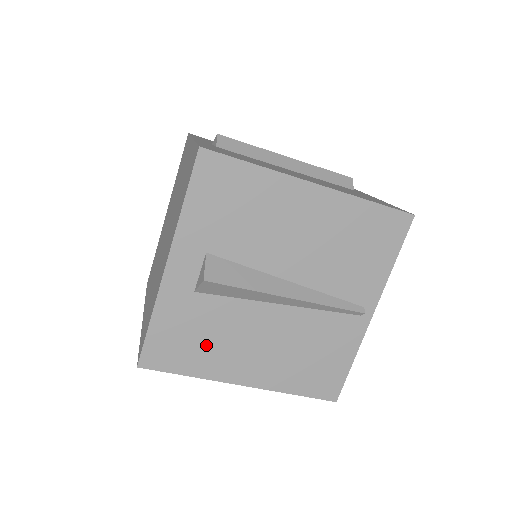
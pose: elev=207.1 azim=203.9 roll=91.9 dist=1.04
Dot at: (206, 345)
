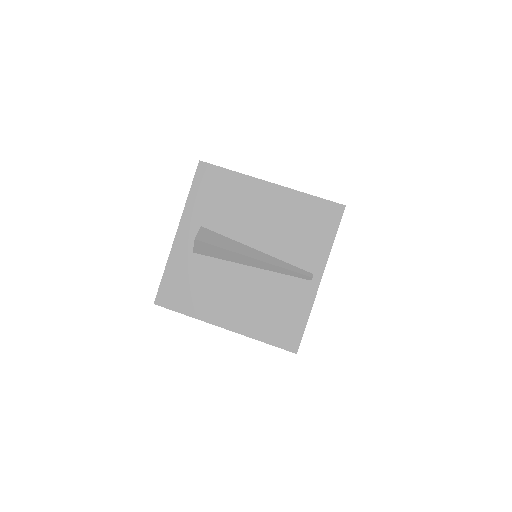
Dot at: (199, 292)
